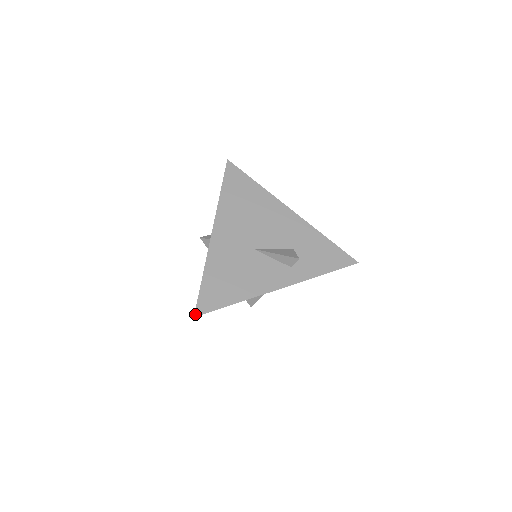
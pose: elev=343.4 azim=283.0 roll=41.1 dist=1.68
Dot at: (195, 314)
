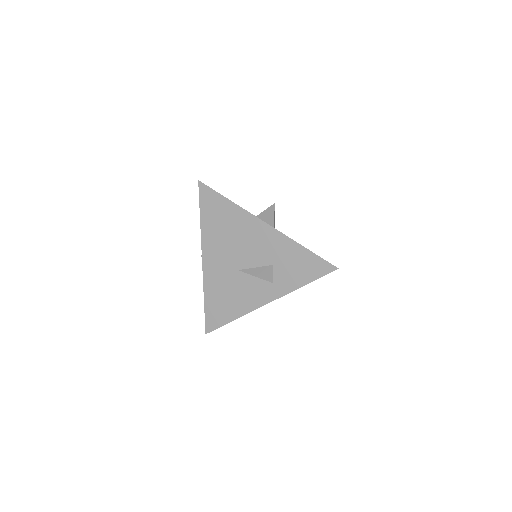
Dot at: (206, 332)
